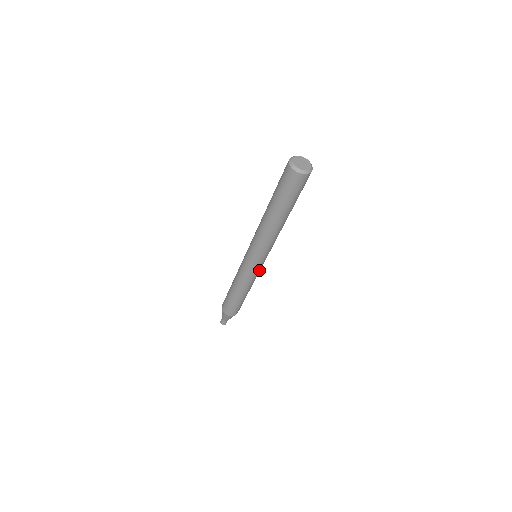
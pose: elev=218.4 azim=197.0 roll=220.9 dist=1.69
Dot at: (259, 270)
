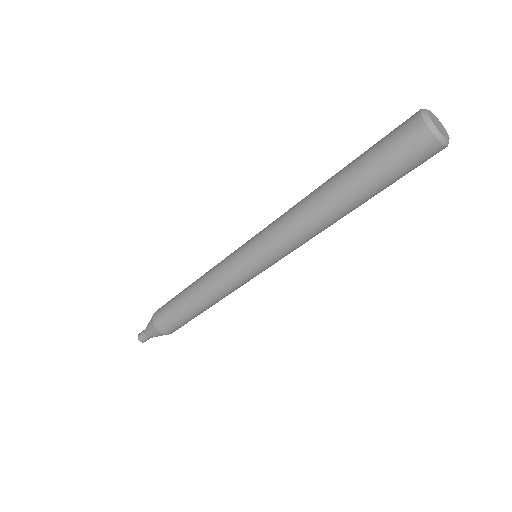
Dot at: (240, 278)
